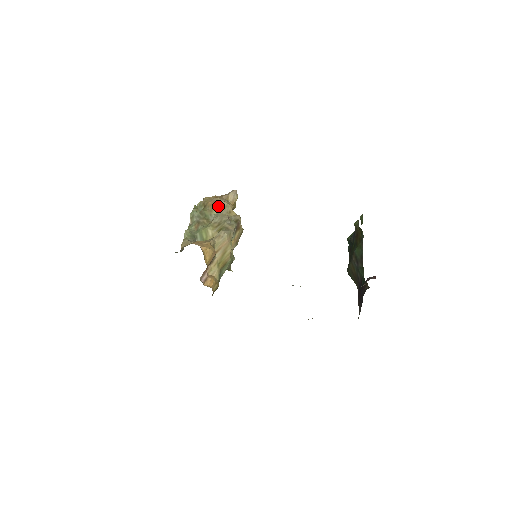
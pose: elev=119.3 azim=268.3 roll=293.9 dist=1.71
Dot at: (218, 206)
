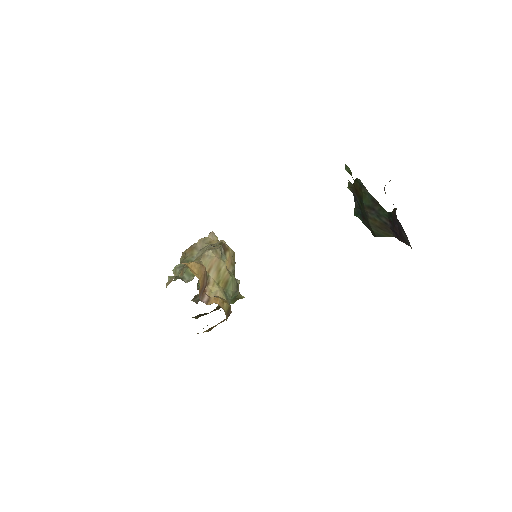
Dot at: (196, 246)
